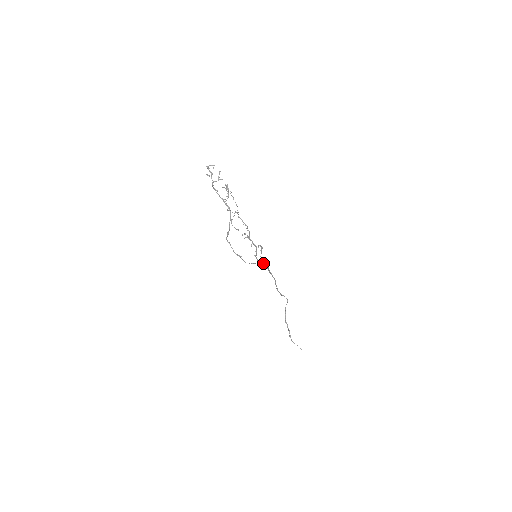
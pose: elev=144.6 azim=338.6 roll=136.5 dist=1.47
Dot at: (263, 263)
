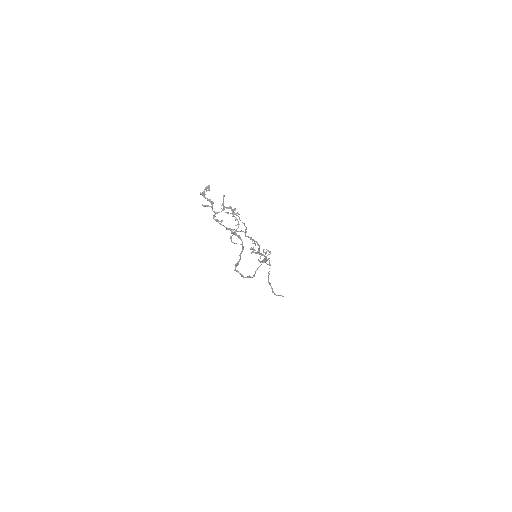
Dot at: (265, 261)
